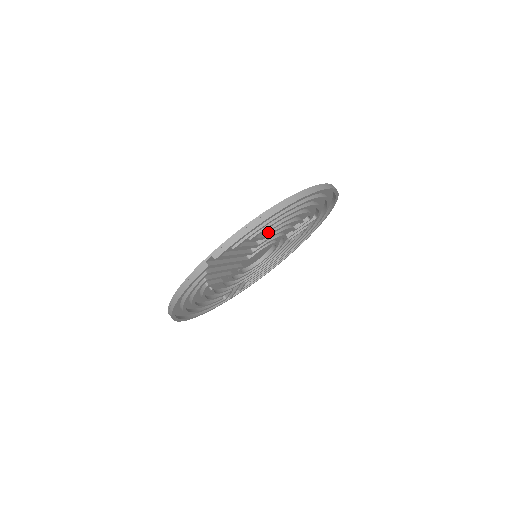
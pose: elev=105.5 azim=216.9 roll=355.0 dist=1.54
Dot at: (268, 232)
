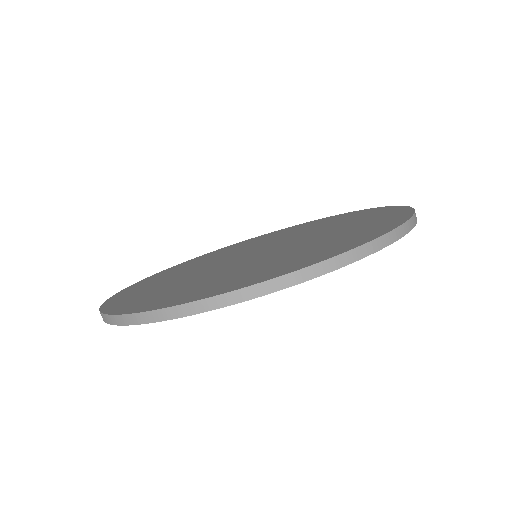
Dot at: occluded
